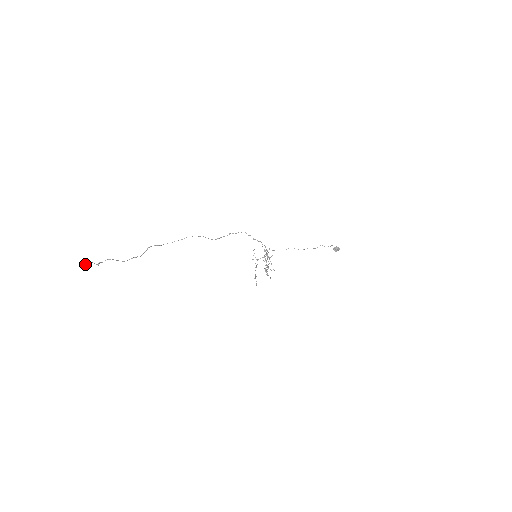
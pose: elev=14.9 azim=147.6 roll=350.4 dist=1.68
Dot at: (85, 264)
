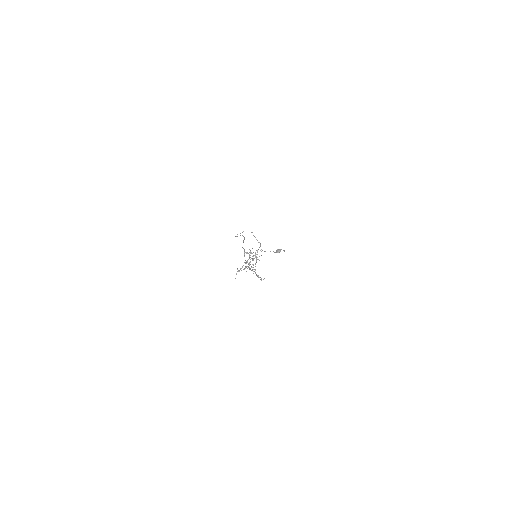
Dot at: occluded
